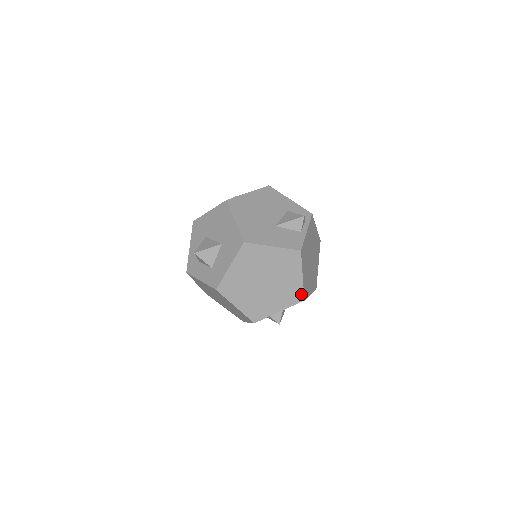
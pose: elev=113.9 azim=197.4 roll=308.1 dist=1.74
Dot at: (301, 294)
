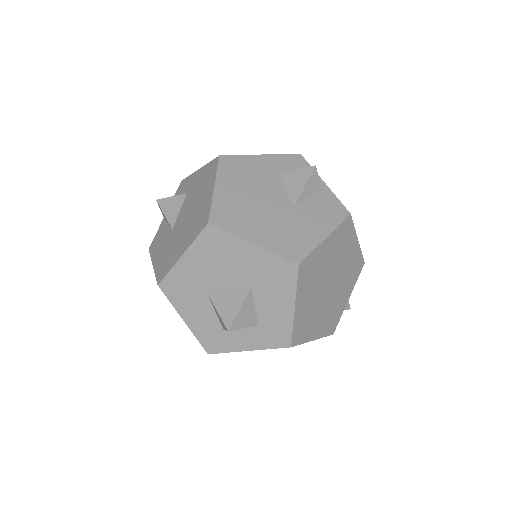
Dot at: (361, 260)
